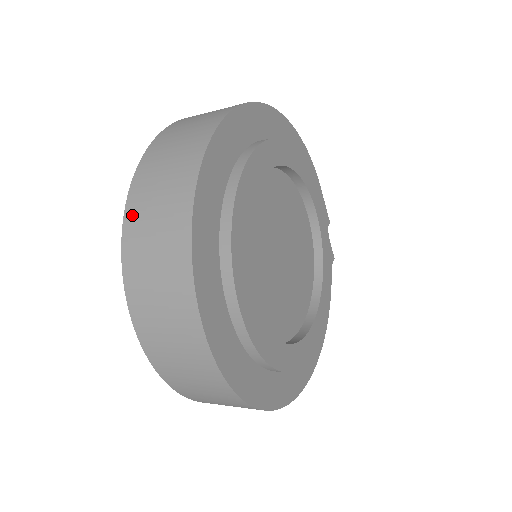
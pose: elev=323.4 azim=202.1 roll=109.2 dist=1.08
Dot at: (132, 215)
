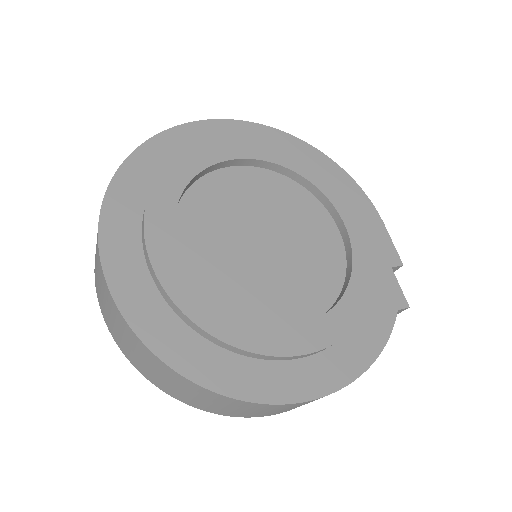
Dot at: occluded
